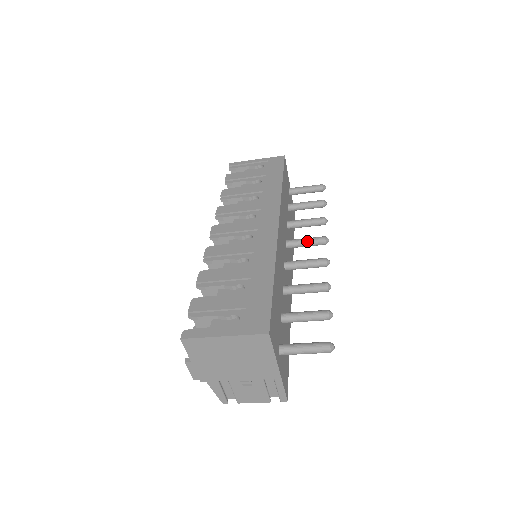
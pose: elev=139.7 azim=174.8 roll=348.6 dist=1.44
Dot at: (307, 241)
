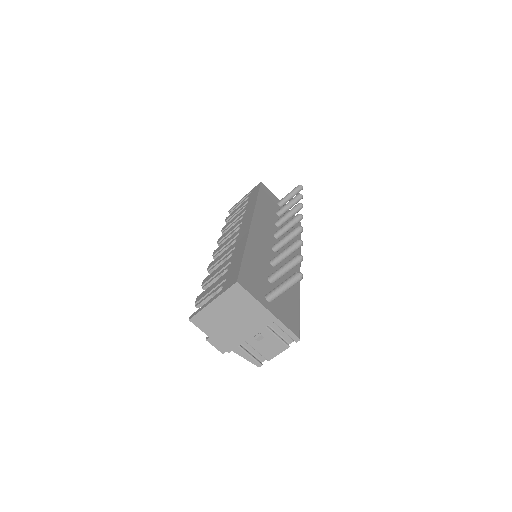
Dot at: (287, 225)
